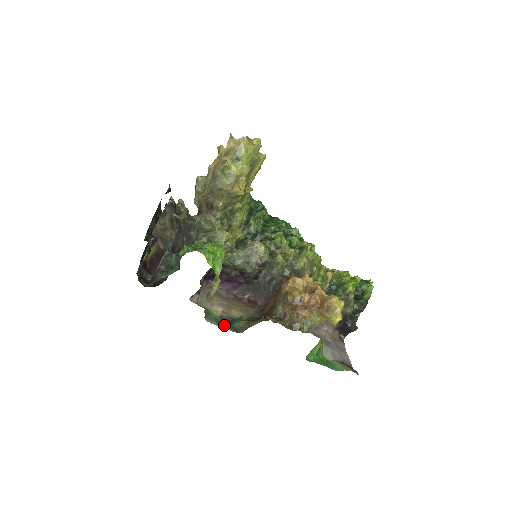
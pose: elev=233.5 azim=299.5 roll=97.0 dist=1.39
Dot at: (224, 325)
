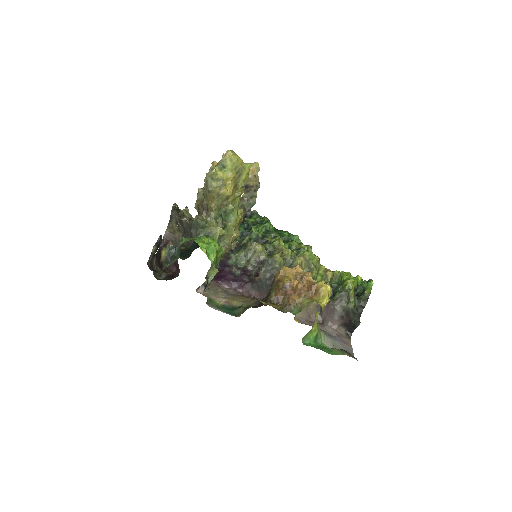
Dot at: (224, 311)
